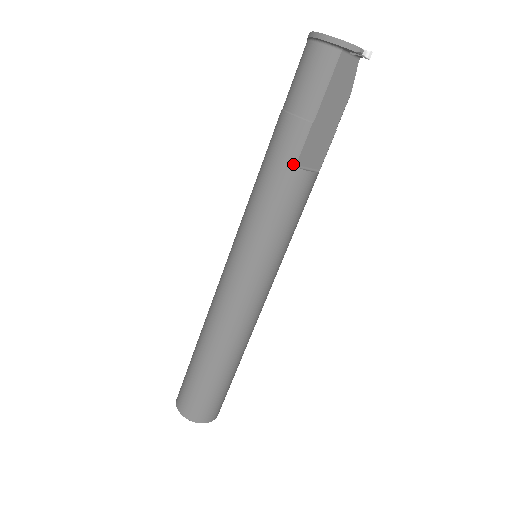
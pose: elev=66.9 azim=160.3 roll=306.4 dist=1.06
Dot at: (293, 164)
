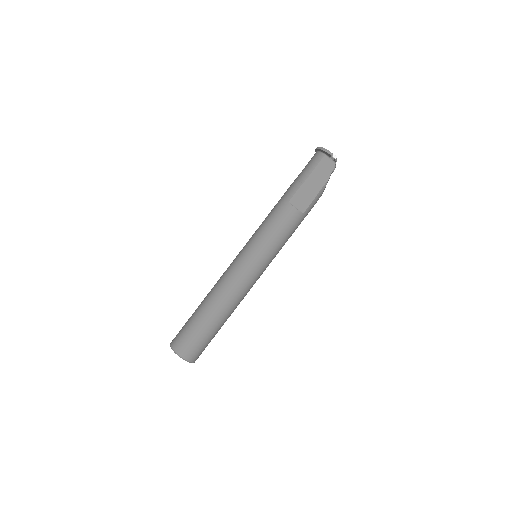
Dot at: (287, 201)
